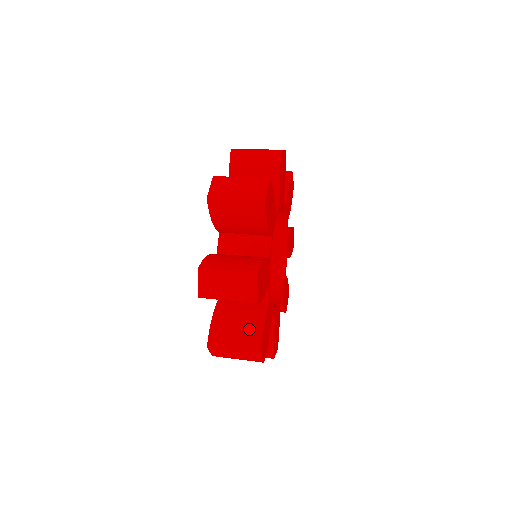
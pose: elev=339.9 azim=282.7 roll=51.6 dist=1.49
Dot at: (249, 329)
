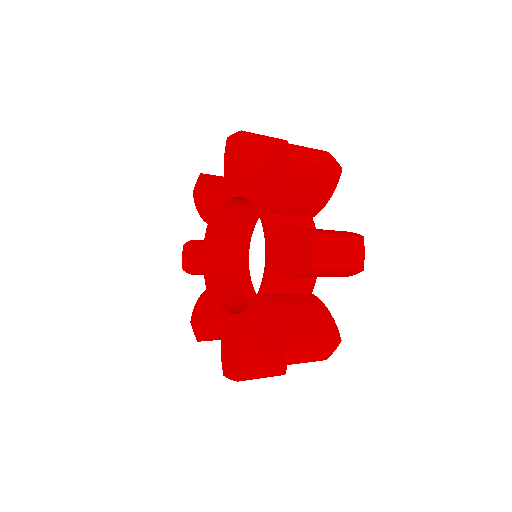
Dot at: occluded
